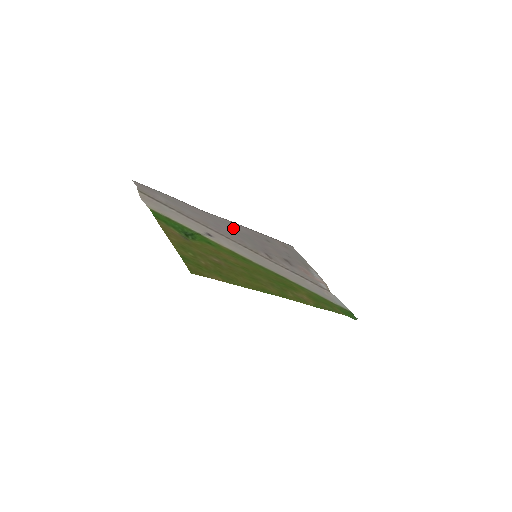
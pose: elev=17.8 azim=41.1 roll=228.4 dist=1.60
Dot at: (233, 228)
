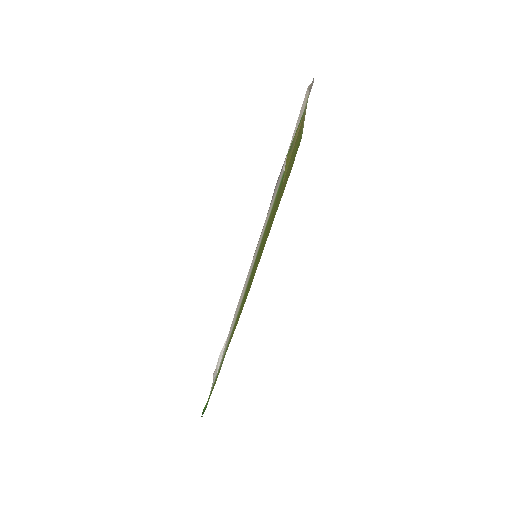
Dot at: occluded
